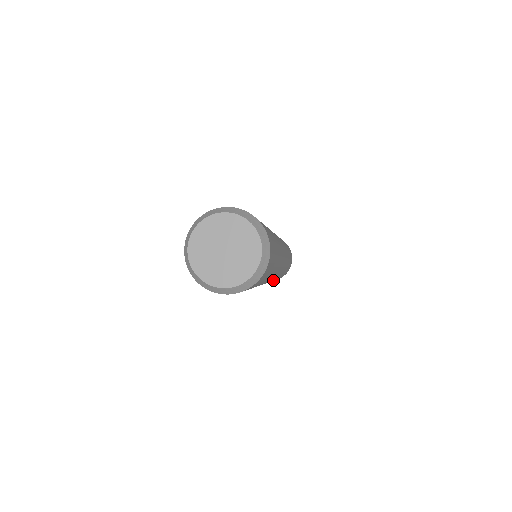
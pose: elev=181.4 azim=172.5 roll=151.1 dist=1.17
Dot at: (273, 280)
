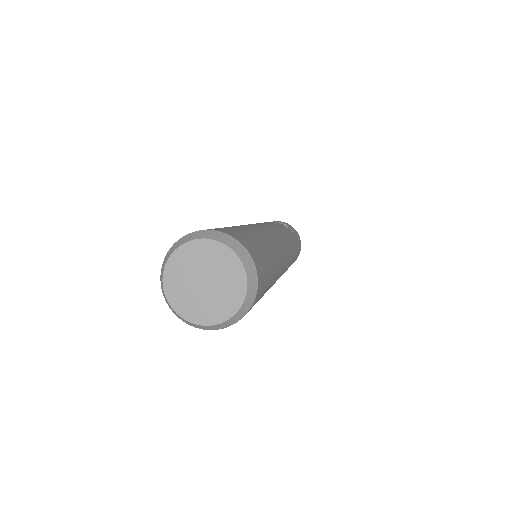
Dot at: occluded
